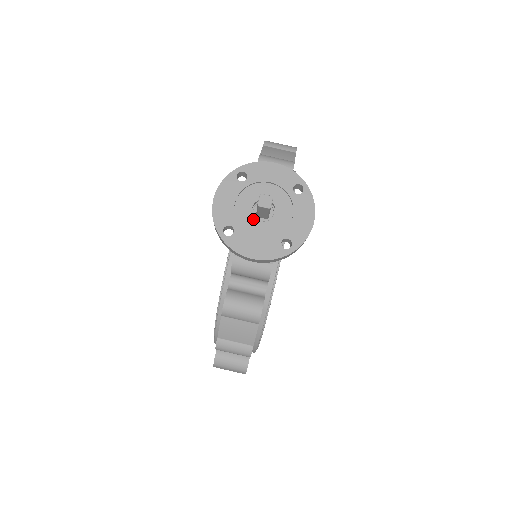
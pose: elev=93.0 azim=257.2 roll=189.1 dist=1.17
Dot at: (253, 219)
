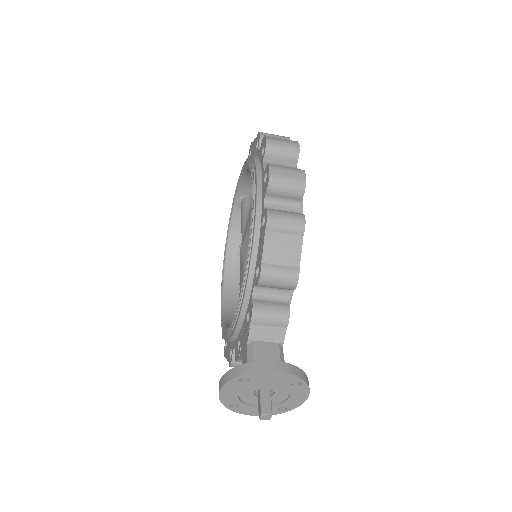
Dot at: (255, 398)
